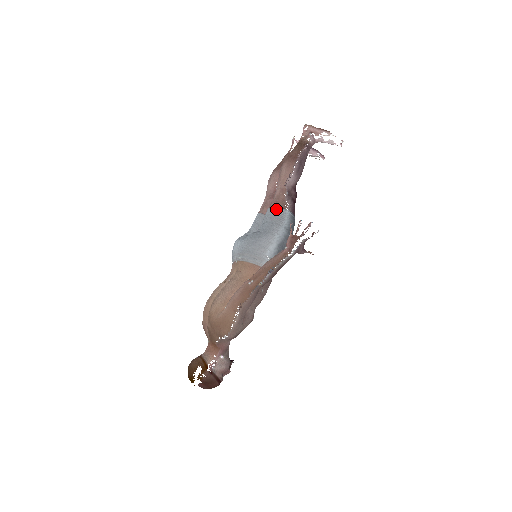
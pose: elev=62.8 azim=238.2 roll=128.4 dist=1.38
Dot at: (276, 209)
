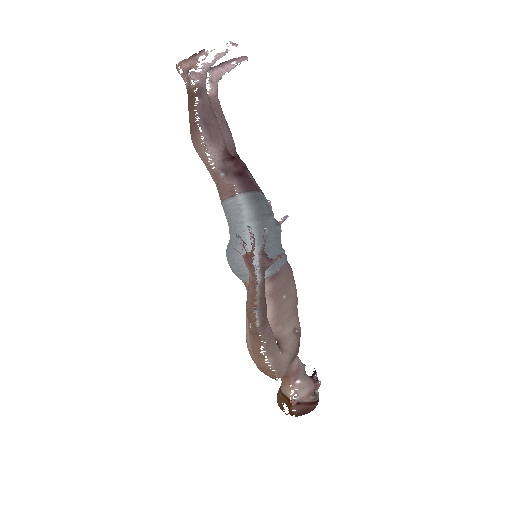
Dot at: (226, 204)
